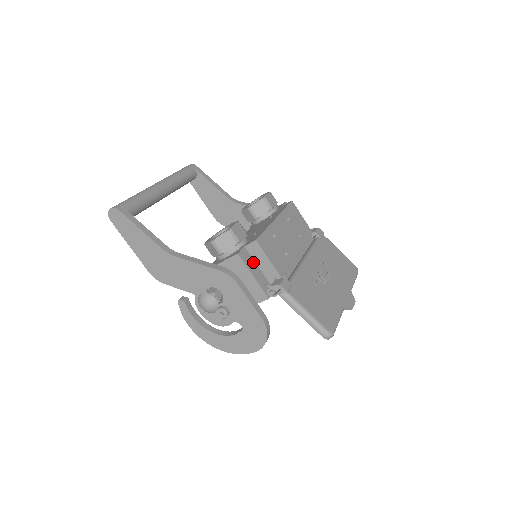
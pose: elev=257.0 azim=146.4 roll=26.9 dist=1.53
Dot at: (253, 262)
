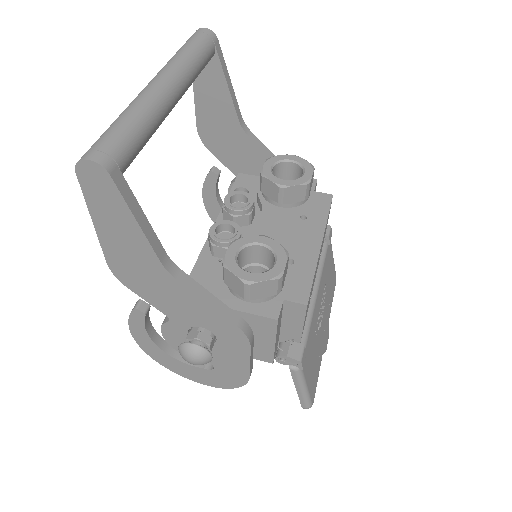
Dot at: (281, 319)
